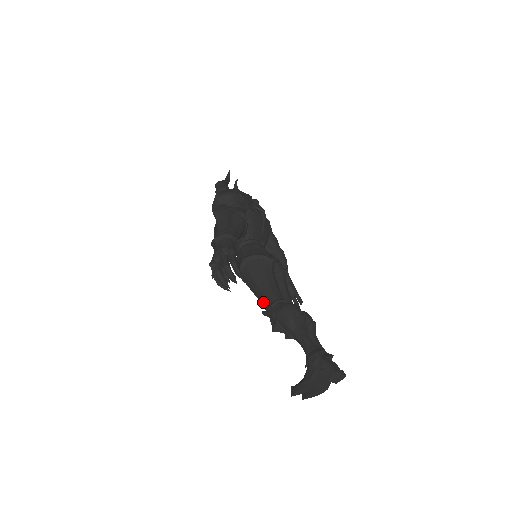
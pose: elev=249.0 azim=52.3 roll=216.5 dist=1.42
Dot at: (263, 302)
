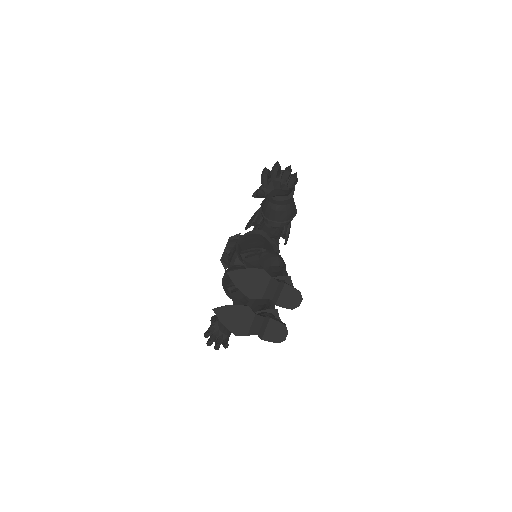
Dot at: (251, 249)
